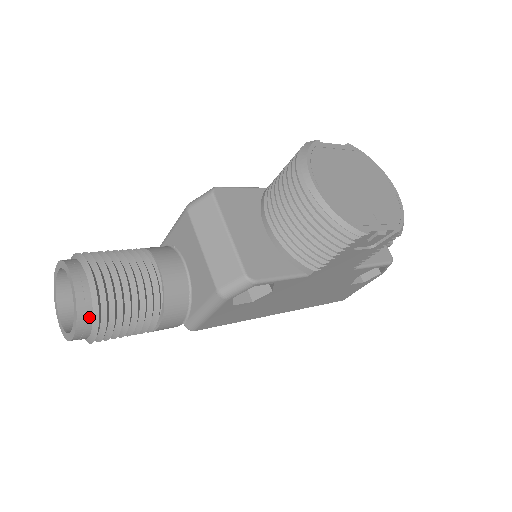
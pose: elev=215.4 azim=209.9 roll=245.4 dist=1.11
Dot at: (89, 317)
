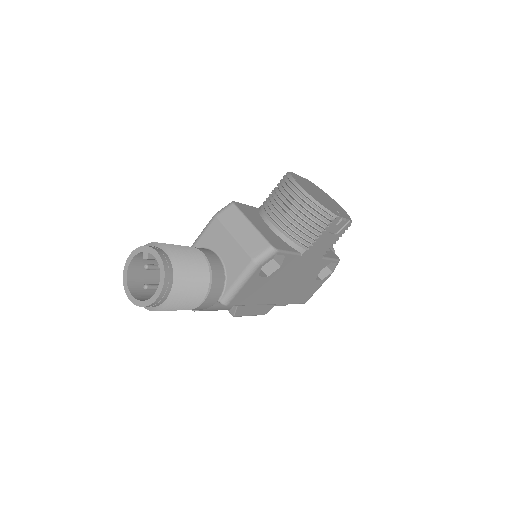
Dot at: (171, 279)
